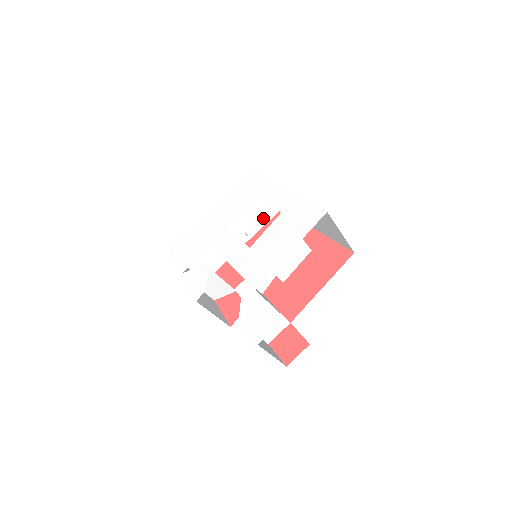
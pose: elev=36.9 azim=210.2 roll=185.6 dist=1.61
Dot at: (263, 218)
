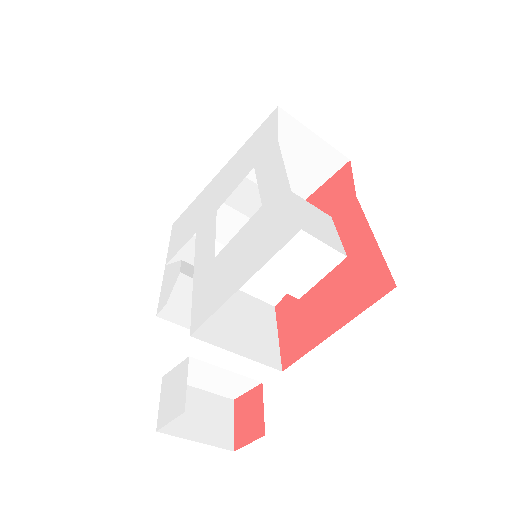
Dot at: (311, 180)
